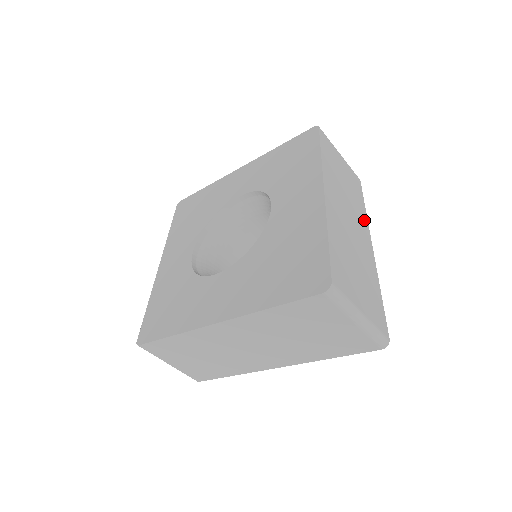
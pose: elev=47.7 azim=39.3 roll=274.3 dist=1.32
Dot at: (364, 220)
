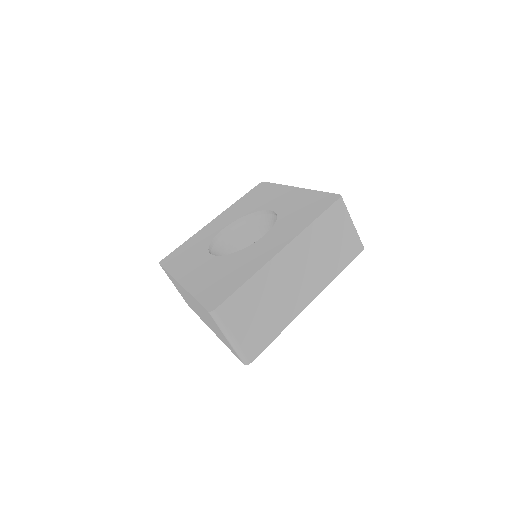
Dot at: (324, 282)
